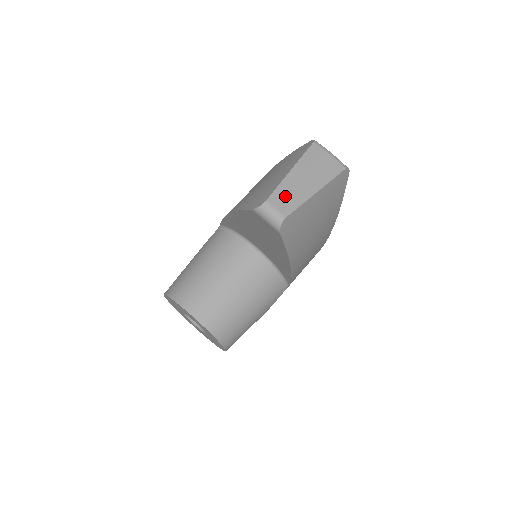
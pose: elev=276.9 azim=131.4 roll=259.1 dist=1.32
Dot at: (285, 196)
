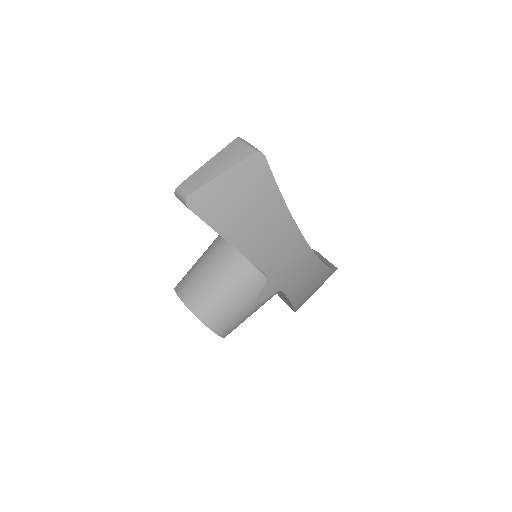
Dot at: (194, 180)
